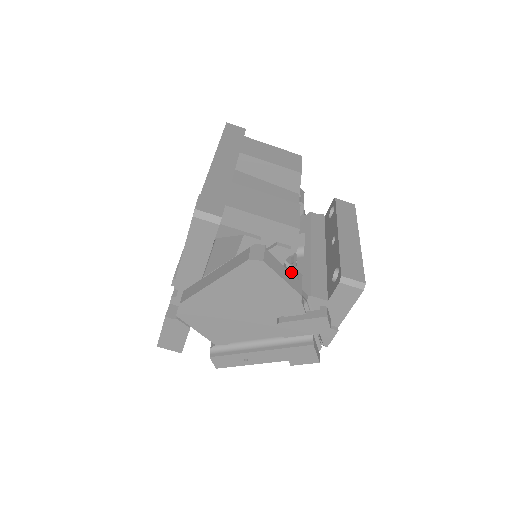
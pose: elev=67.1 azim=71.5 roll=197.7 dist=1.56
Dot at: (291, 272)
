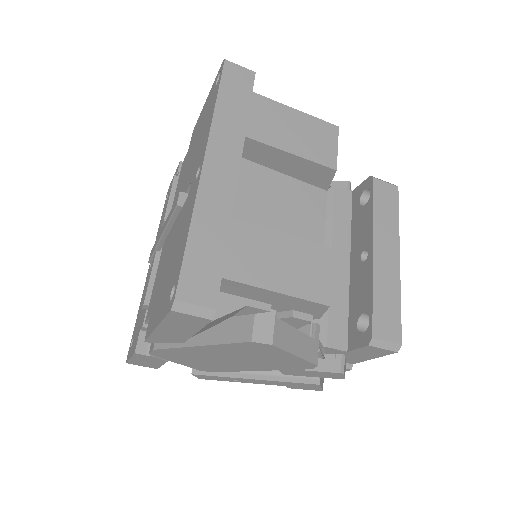
Dot at: occluded
